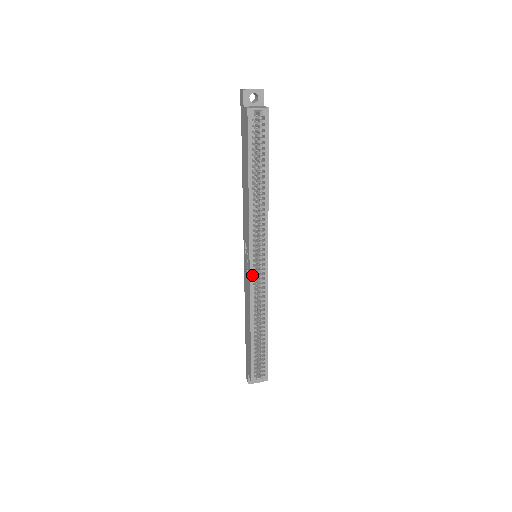
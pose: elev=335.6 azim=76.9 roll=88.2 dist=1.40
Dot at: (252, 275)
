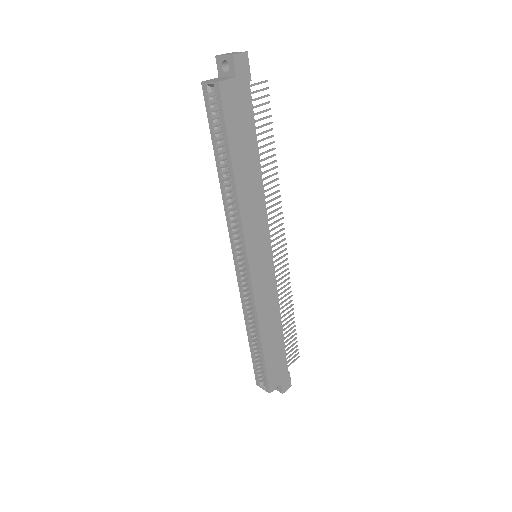
Dot at: (238, 275)
